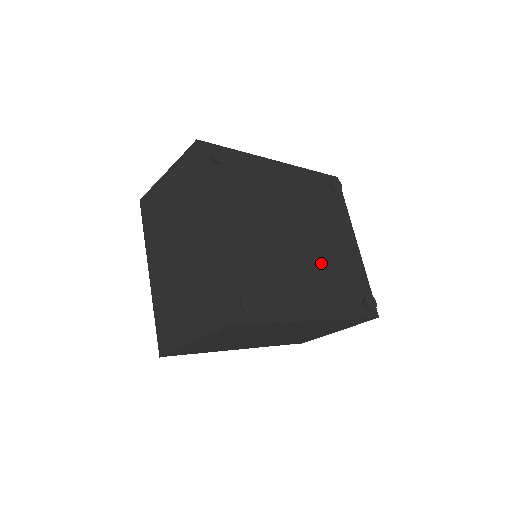
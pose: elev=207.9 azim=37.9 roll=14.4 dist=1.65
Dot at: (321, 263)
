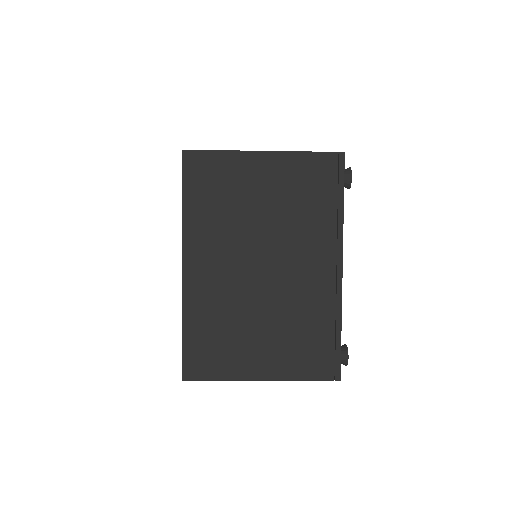
Dot at: occluded
